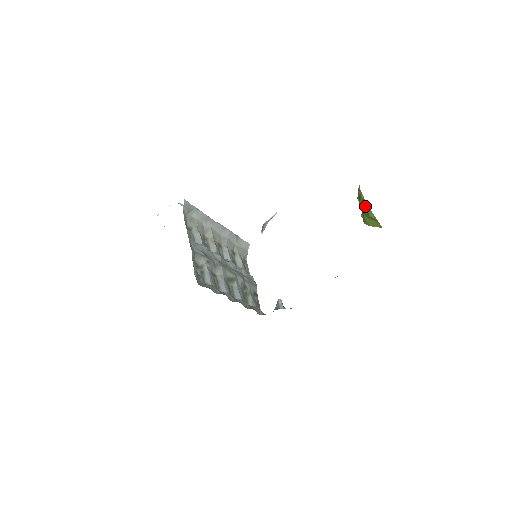
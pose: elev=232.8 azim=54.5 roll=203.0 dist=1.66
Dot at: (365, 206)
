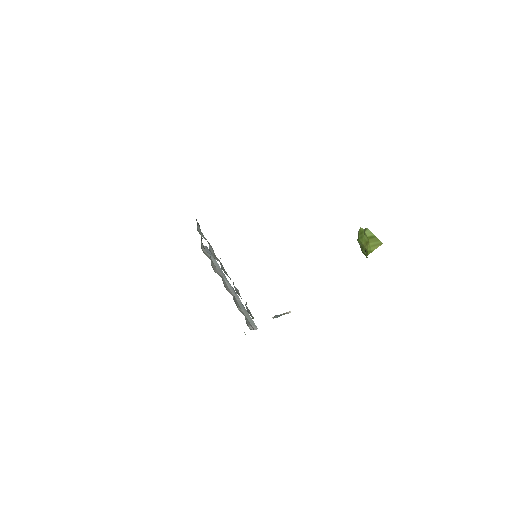
Dot at: (363, 234)
